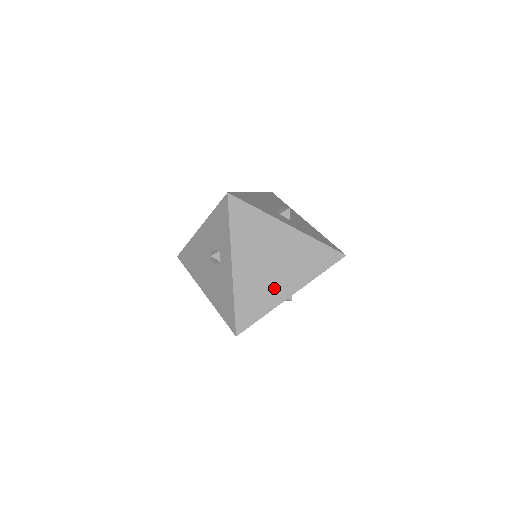
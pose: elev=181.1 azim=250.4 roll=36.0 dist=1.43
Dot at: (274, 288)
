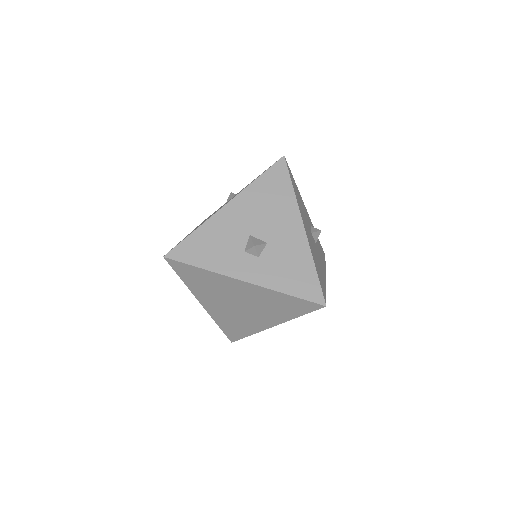
Dot at: (251, 321)
